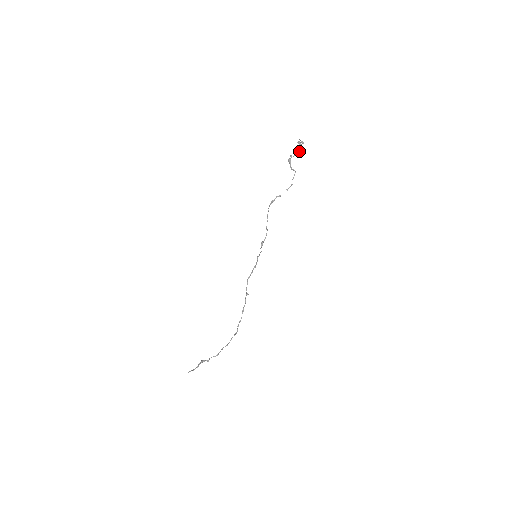
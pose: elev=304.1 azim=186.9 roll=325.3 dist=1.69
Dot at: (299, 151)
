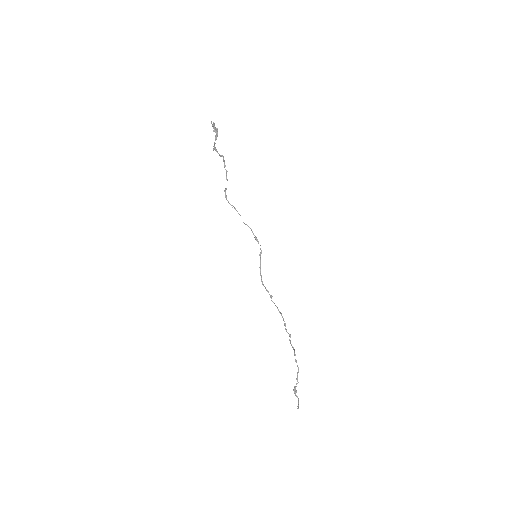
Dot at: (217, 134)
